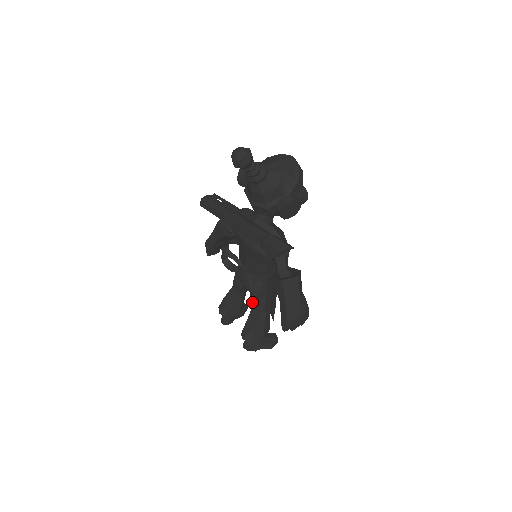
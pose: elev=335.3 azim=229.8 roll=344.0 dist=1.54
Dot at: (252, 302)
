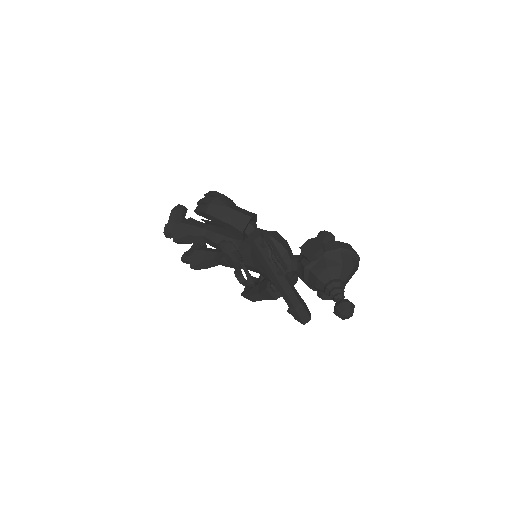
Dot at: (221, 261)
